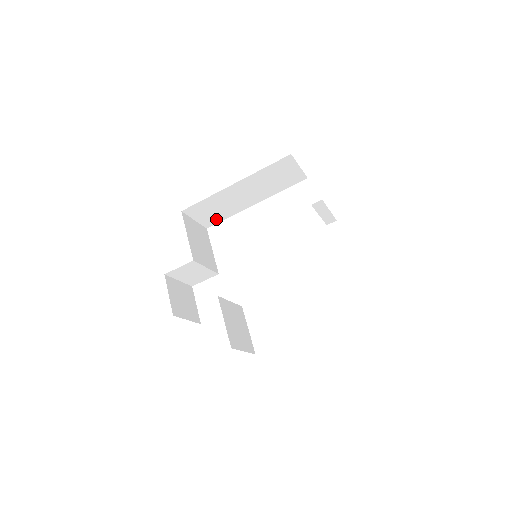
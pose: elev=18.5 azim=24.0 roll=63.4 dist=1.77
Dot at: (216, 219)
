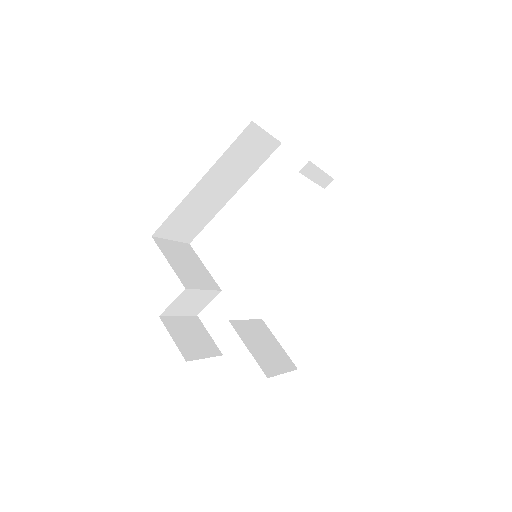
Dot at: (195, 229)
